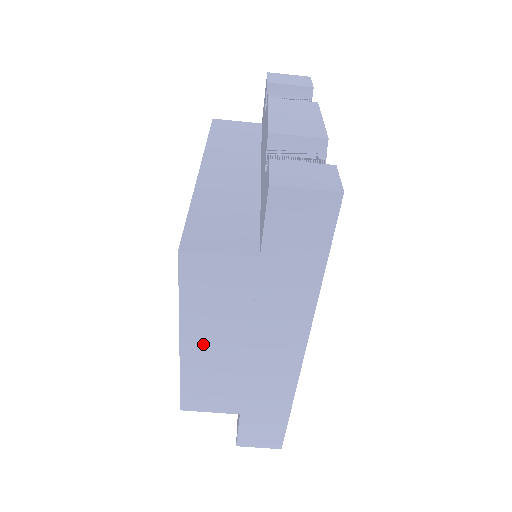
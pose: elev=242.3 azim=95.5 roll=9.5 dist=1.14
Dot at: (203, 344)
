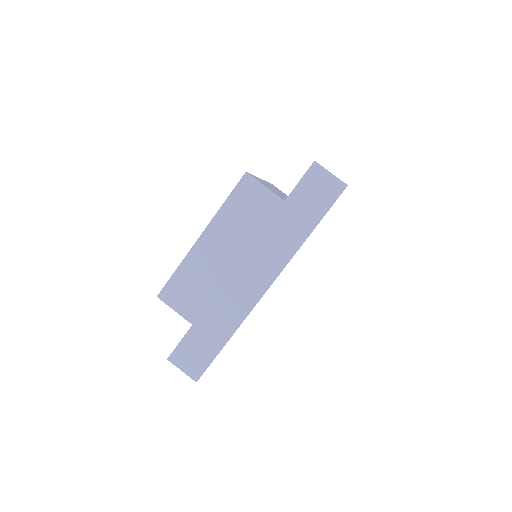
Dot at: (213, 245)
